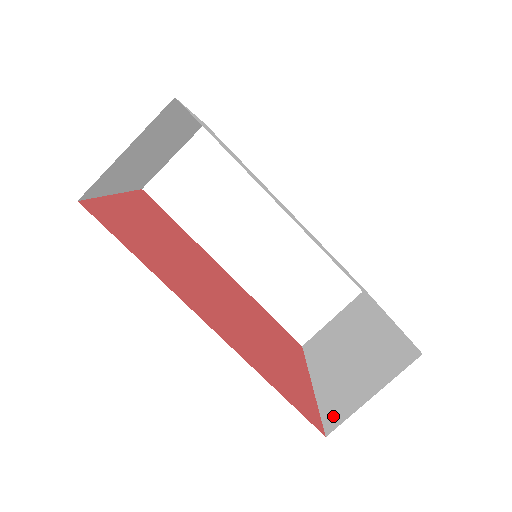
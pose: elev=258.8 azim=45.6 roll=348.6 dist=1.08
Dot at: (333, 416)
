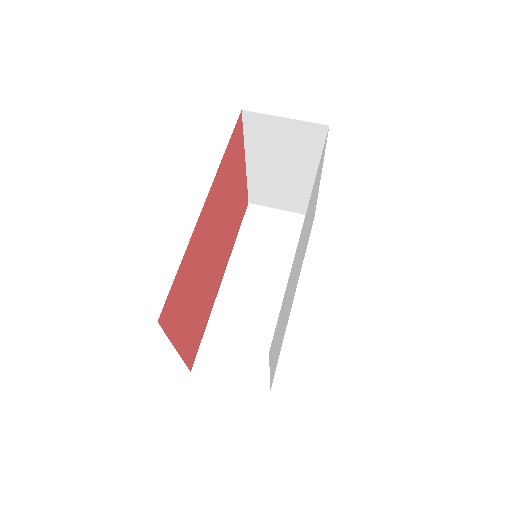
Dot at: occluded
